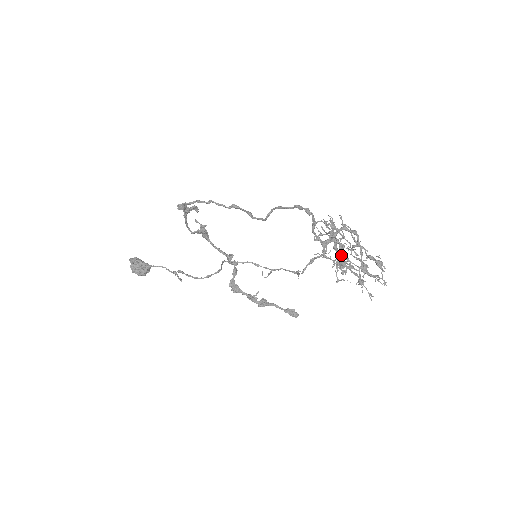
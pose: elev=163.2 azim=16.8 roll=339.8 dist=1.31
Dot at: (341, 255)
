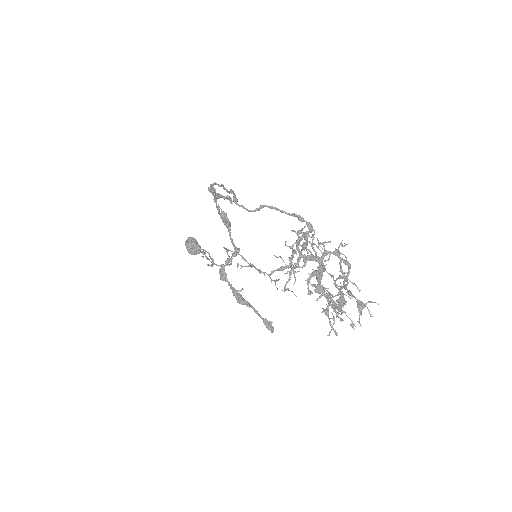
Dot at: (315, 275)
